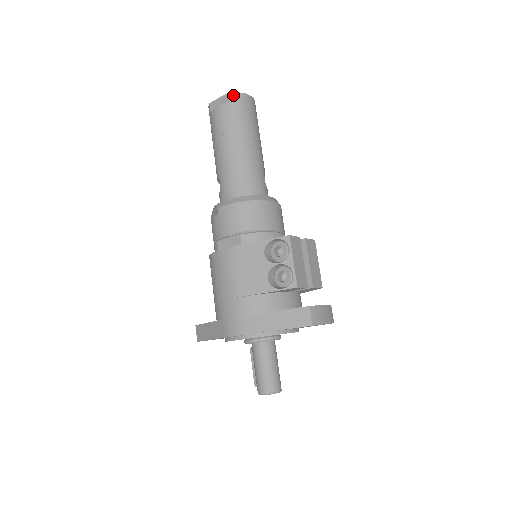
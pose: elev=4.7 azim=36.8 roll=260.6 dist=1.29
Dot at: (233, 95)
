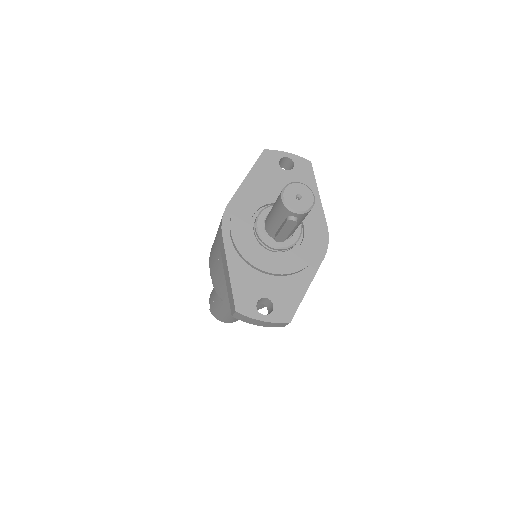
Dot at: occluded
